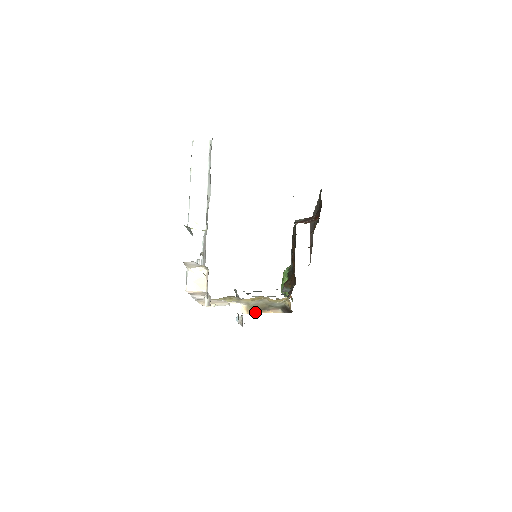
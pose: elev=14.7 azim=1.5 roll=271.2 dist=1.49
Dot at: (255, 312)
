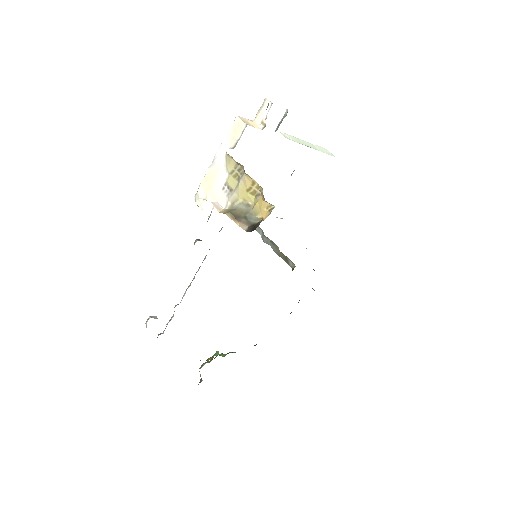
Dot at: (227, 214)
